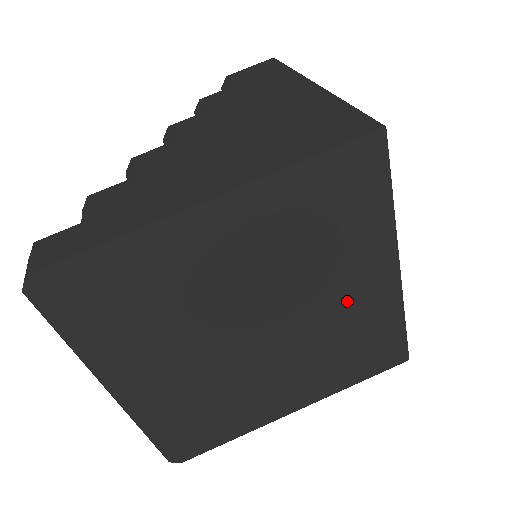
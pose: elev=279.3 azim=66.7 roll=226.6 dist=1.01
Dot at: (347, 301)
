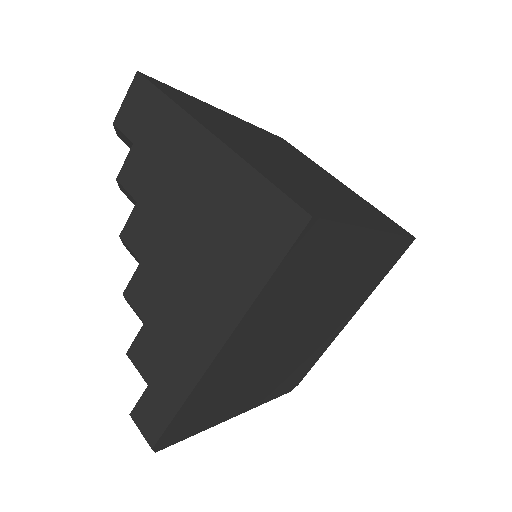
Dot at: (350, 273)
